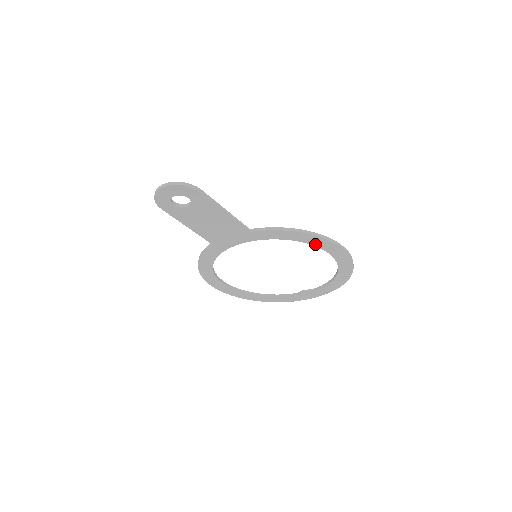
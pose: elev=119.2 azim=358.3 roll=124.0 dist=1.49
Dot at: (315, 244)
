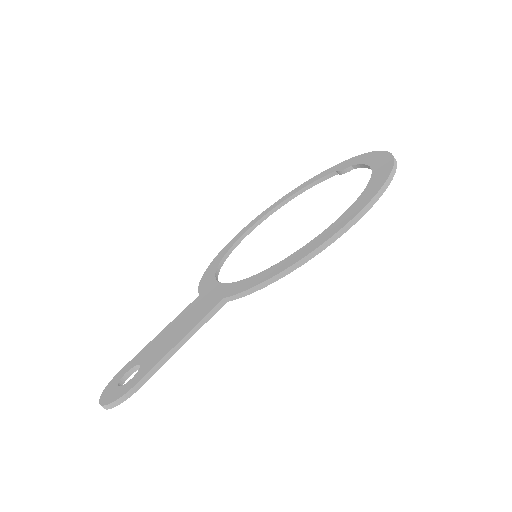
Dot at: occluded
